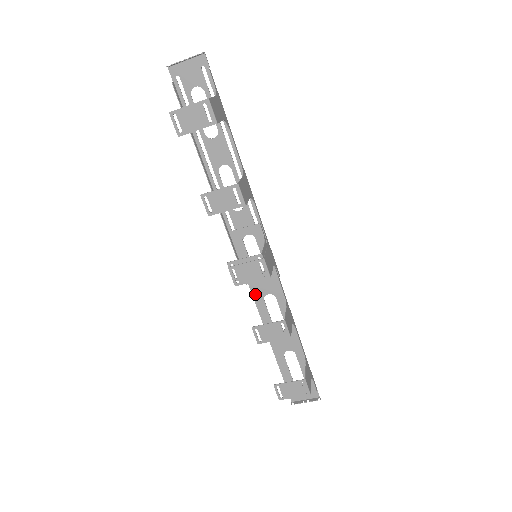
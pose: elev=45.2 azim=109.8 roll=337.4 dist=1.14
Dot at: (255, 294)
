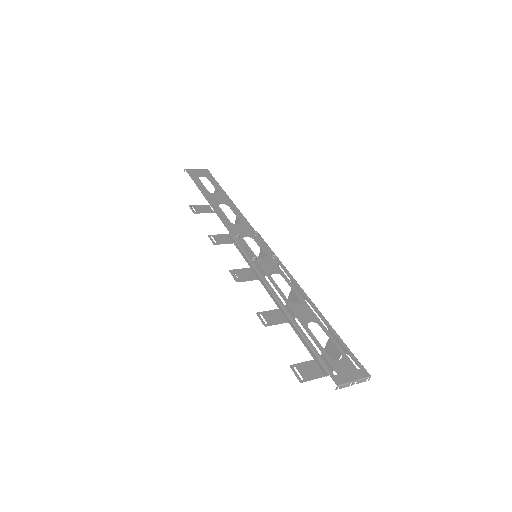
Dot at: (228, 227)
